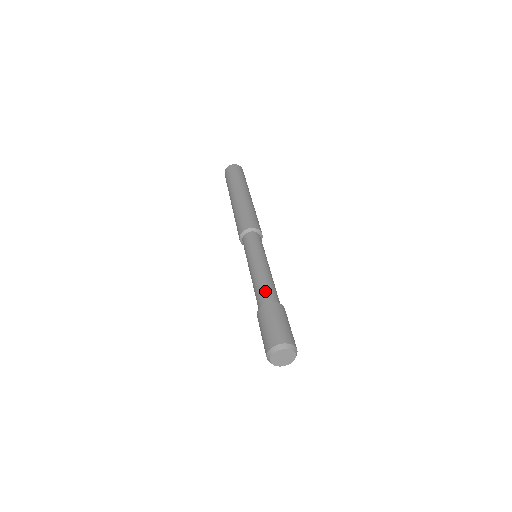
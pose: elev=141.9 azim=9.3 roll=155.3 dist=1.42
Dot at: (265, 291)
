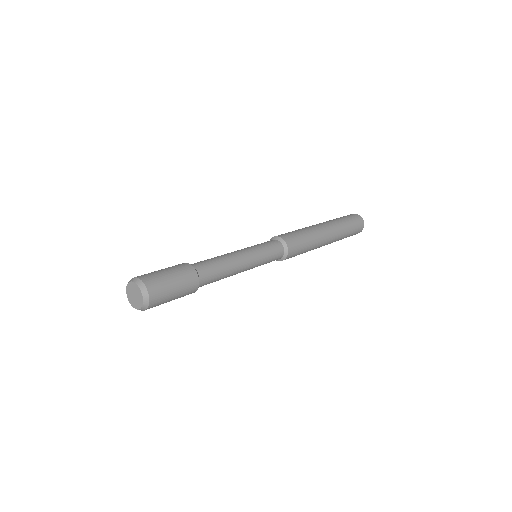
Dot at: (202, 261)
